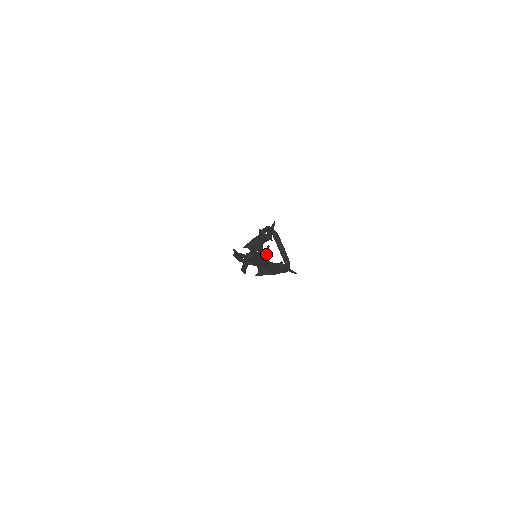
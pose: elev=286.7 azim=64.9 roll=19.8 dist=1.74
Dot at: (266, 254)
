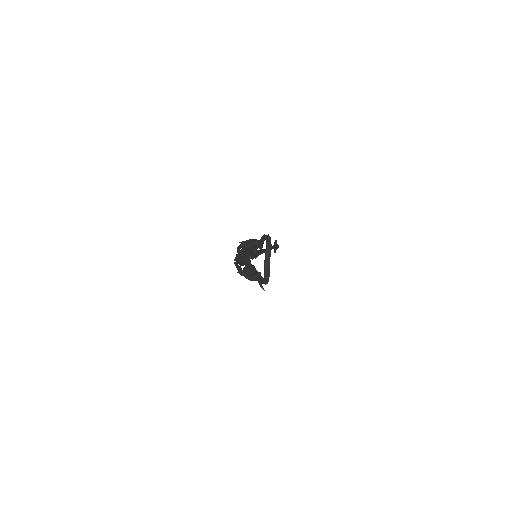
Dot at: (238, 258)
